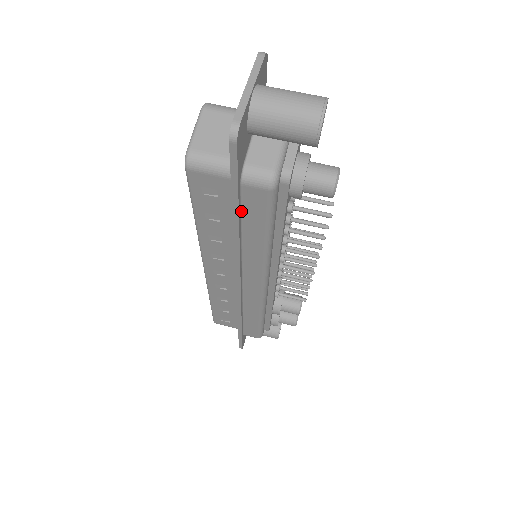
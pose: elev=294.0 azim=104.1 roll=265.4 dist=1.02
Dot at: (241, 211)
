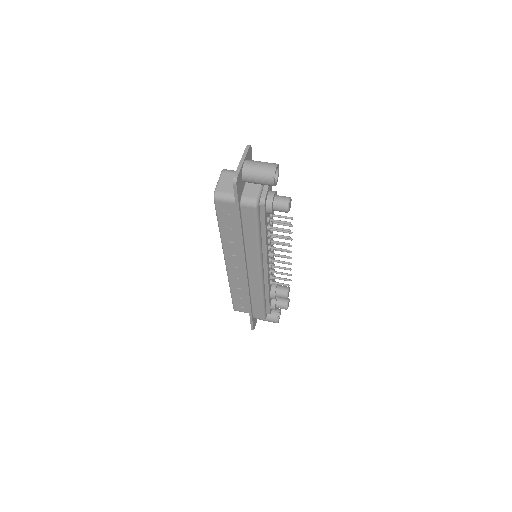
Dot at: (242, 221)
